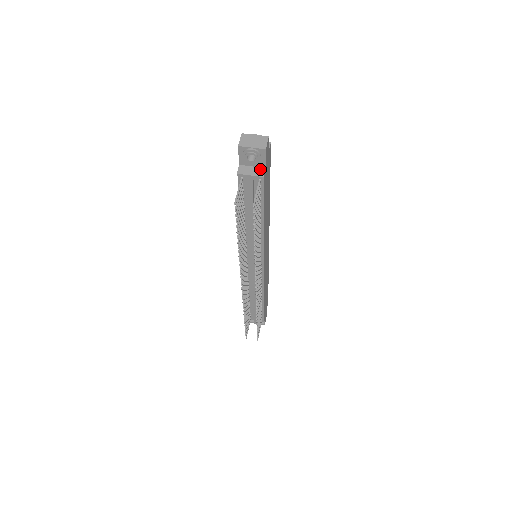
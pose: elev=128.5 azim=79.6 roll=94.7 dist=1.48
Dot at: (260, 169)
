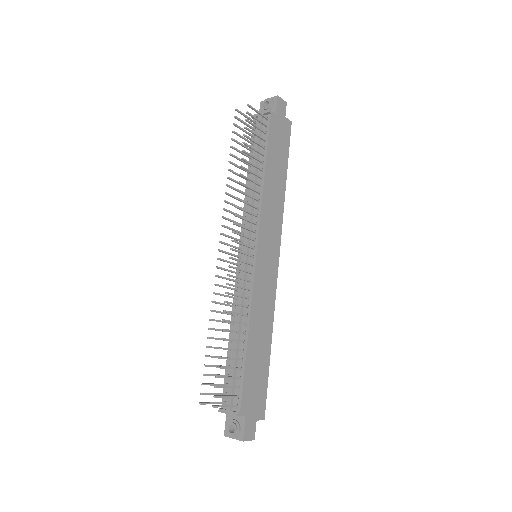
Dot at: occluded
